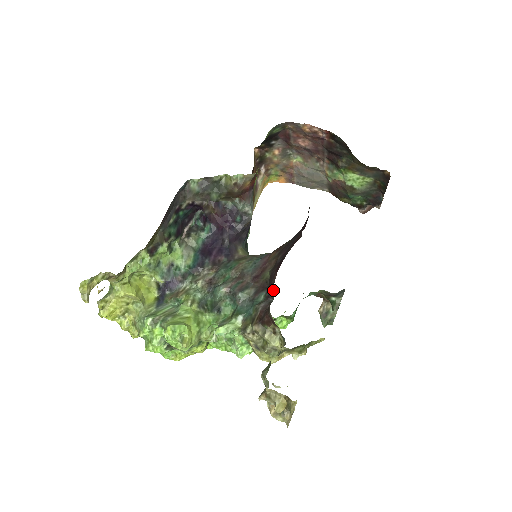
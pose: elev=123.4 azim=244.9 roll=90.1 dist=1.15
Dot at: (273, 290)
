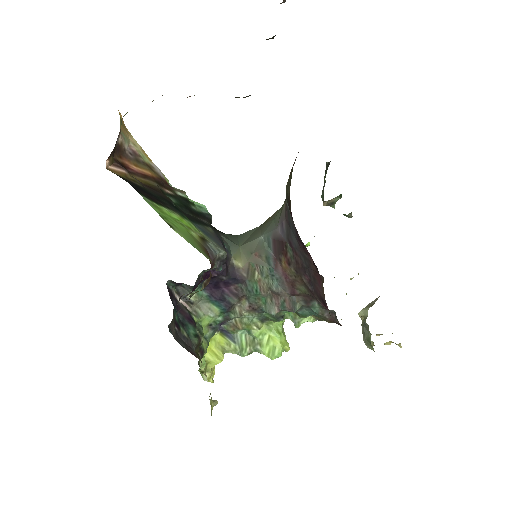
Dot at: occluded
